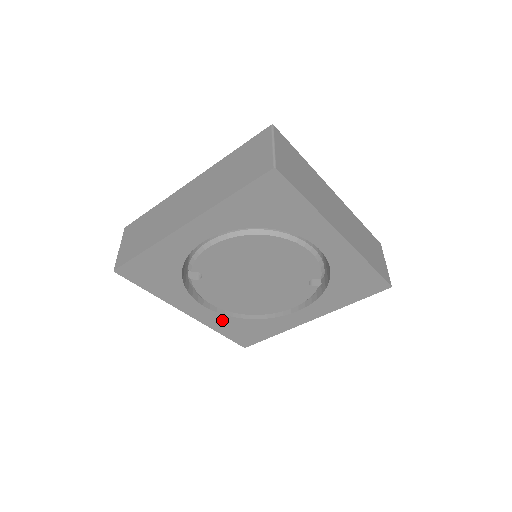
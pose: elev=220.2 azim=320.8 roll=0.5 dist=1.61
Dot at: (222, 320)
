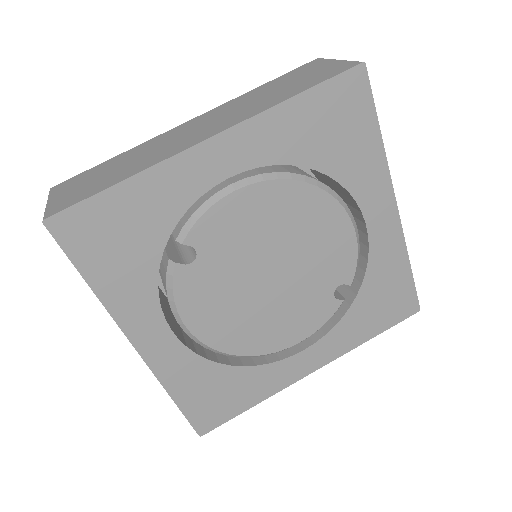
Dot at: (188, 367)
